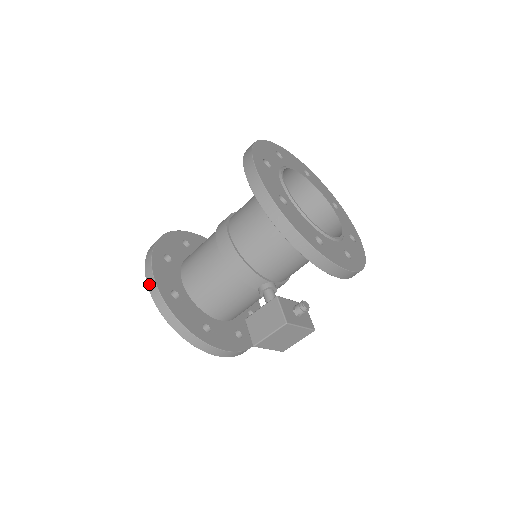
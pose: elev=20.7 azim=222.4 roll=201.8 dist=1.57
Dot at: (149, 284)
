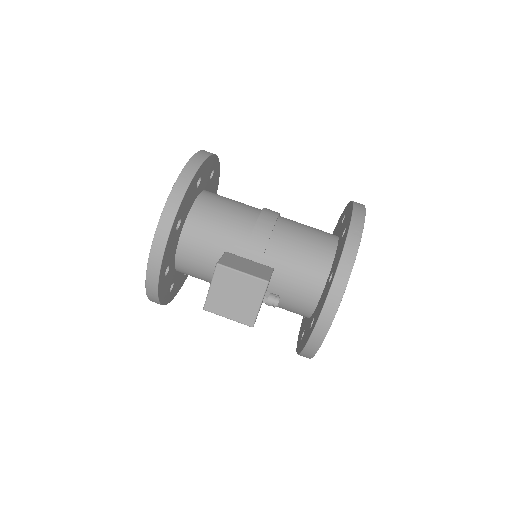
Dot at: (200, 153)
